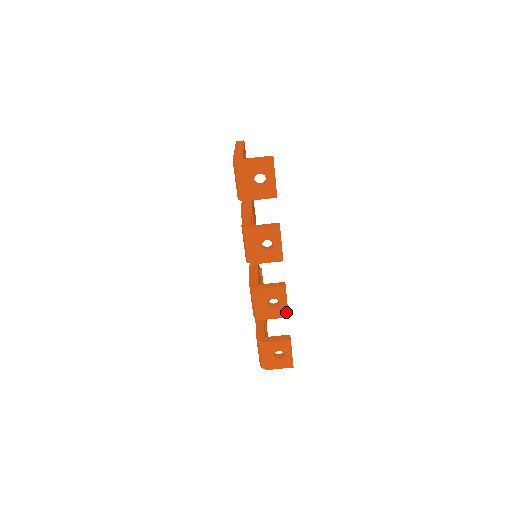
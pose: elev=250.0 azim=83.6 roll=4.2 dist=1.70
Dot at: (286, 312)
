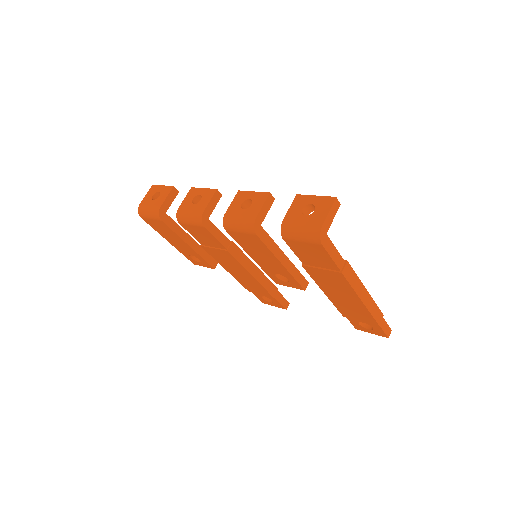
Dot at: (263, 194)
